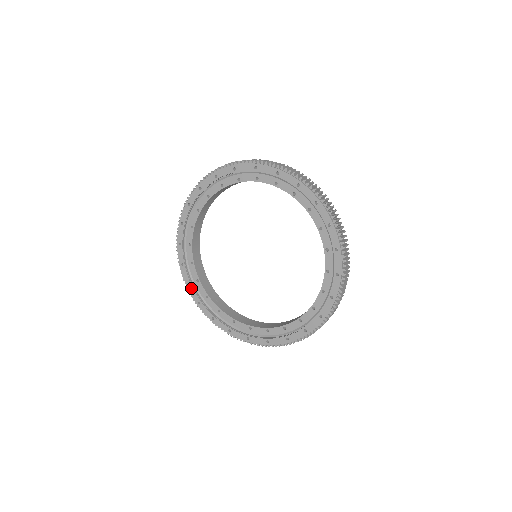
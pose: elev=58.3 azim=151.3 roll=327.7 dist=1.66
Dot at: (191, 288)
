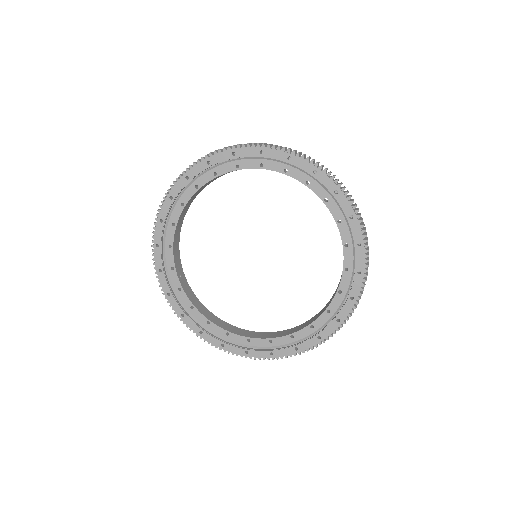
Dot at: (158, 251)
